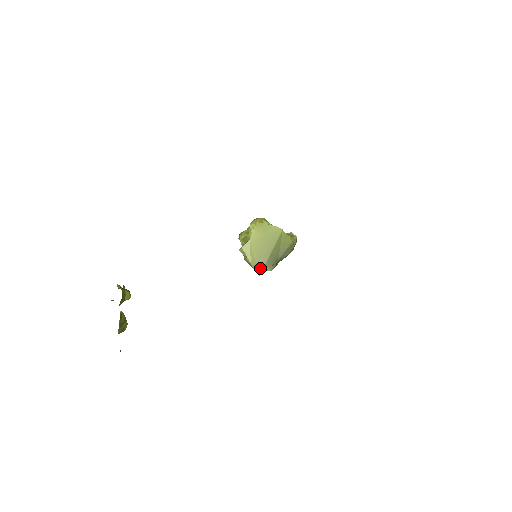
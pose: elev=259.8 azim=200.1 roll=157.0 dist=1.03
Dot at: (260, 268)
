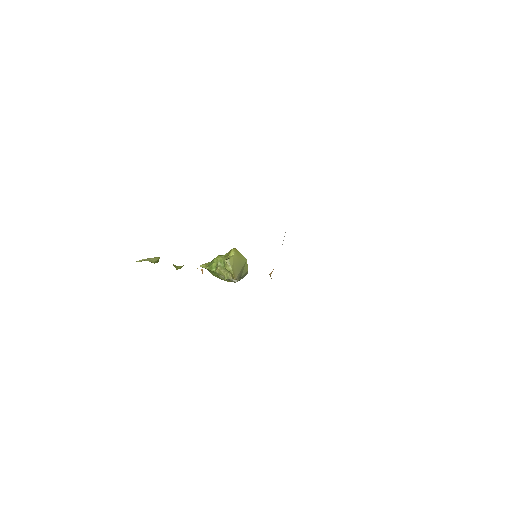
Dot at: (236, 276)
